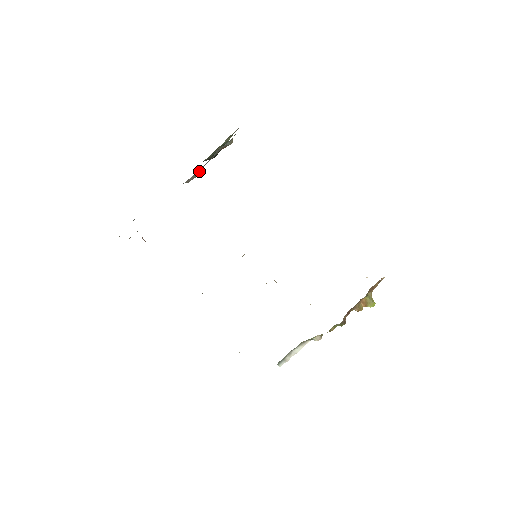
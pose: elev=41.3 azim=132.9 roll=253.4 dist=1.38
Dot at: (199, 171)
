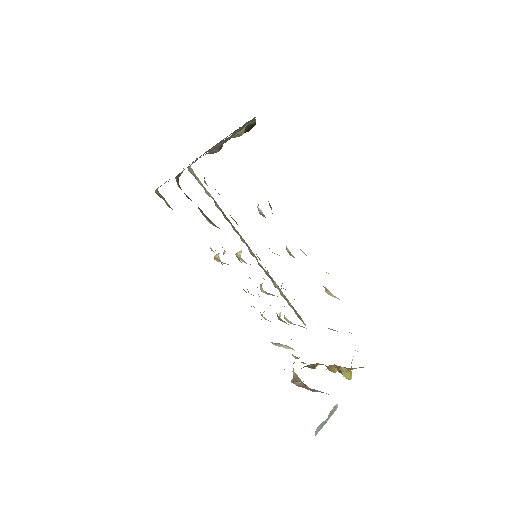
Dot at: (213, 151)
